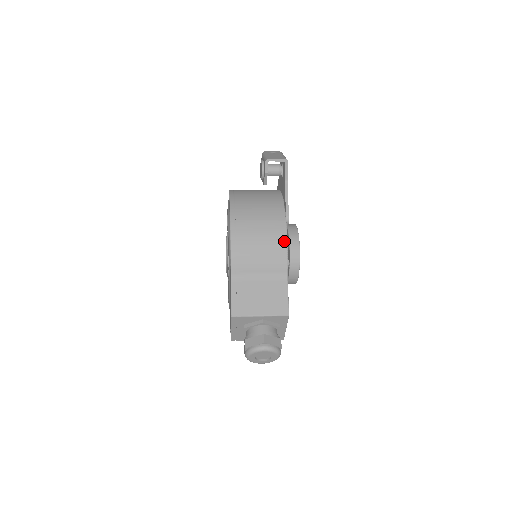
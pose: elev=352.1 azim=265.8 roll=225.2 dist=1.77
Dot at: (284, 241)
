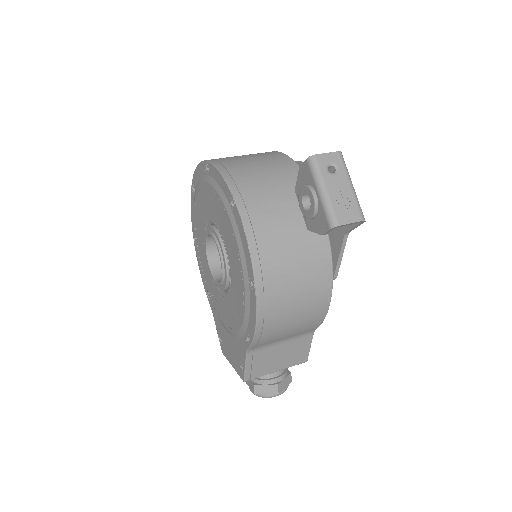
Dot at: (325, 310)
